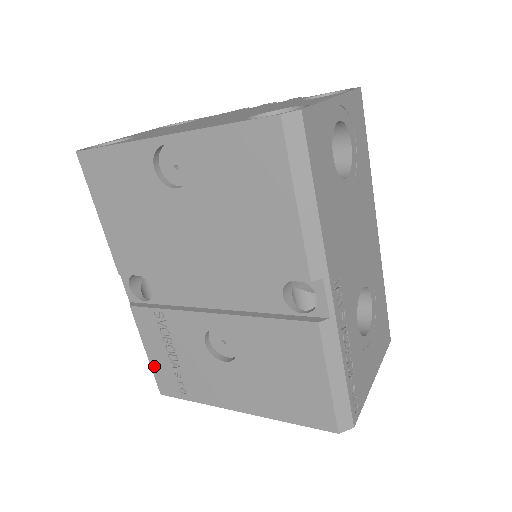
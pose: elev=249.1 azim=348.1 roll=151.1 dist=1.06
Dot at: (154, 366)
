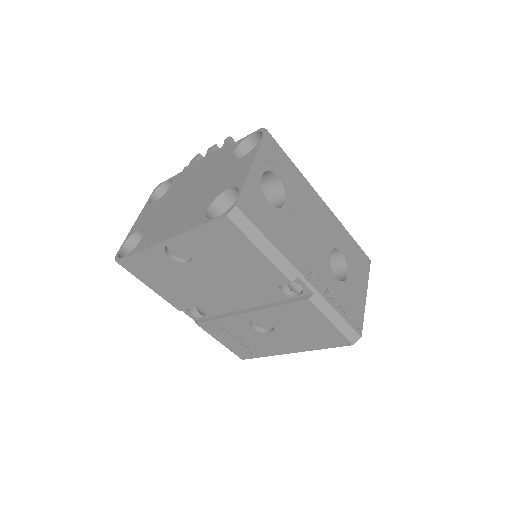
Dot at: (229, 348)
